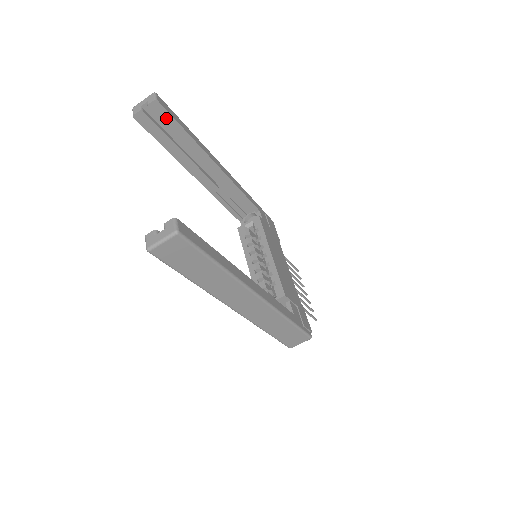
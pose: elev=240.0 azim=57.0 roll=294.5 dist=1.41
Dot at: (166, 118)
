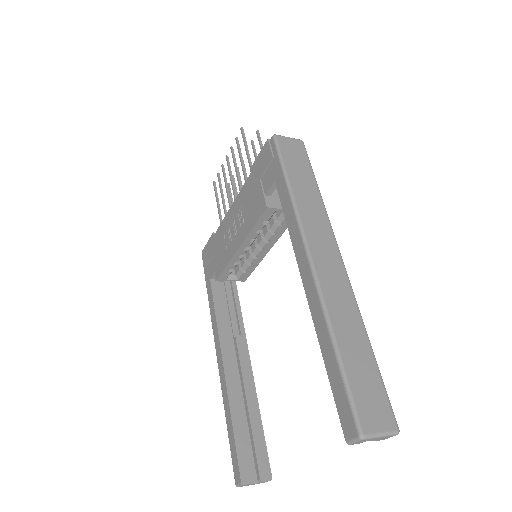
Dot at: occluded
